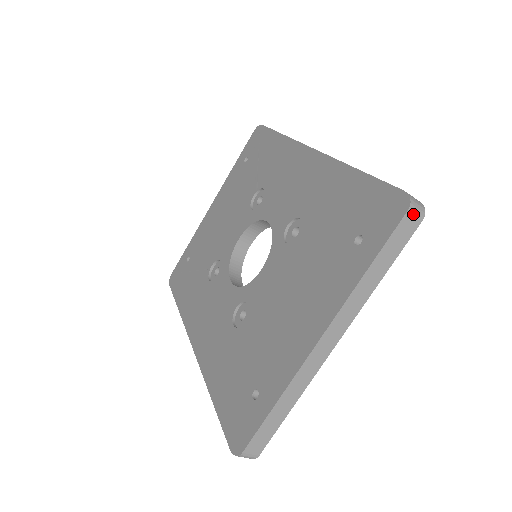
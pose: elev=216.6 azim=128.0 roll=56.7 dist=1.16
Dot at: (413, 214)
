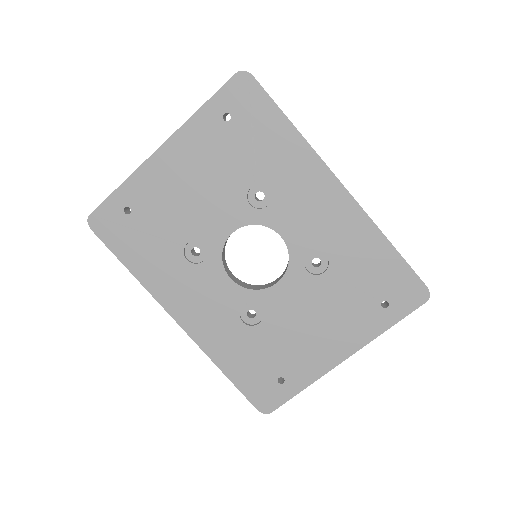
Dot at: (425, 300)
